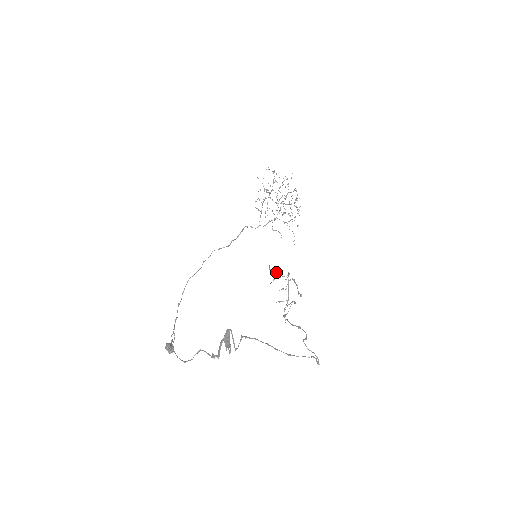
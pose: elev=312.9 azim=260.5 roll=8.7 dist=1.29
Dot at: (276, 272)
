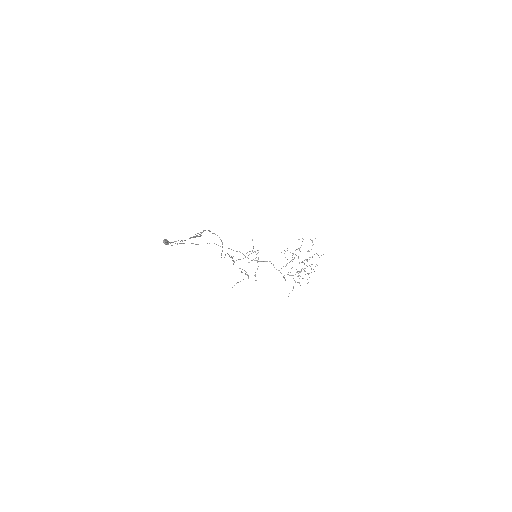
Dot at: occluded
